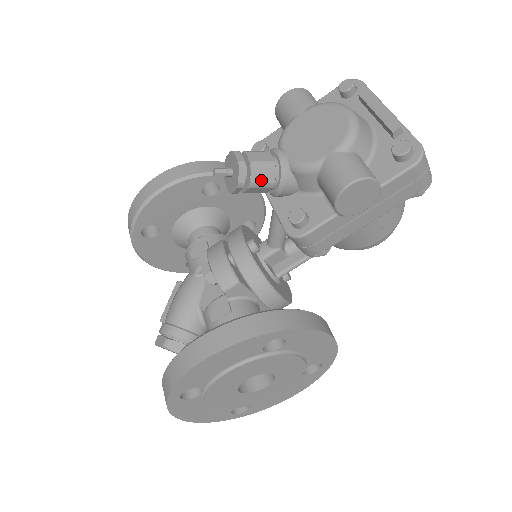
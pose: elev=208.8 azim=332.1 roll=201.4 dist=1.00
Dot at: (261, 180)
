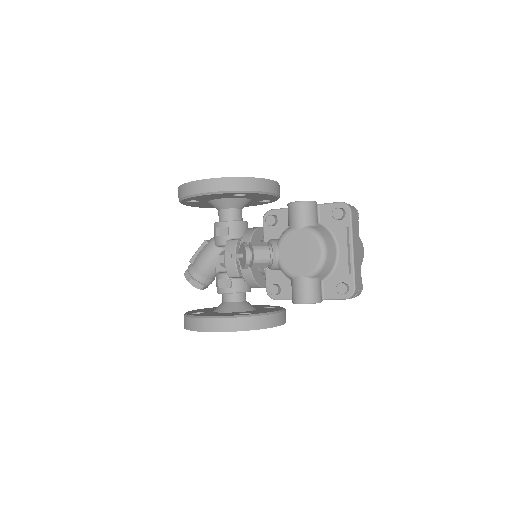
Dot at: (259, 267)
